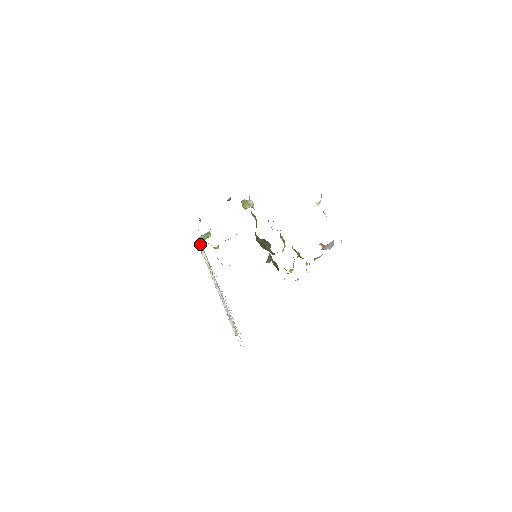
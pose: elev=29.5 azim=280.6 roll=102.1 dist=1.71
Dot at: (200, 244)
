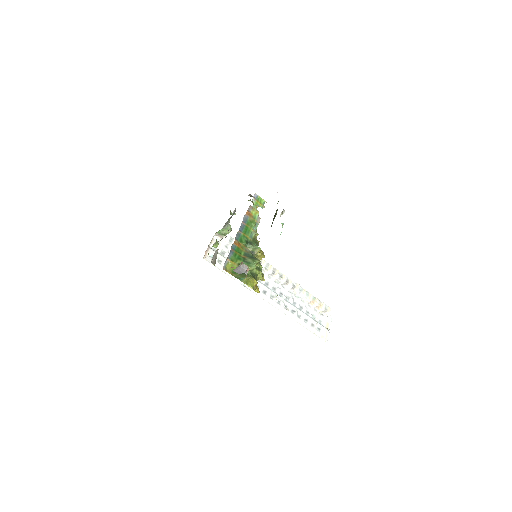
Dot at: occluded
